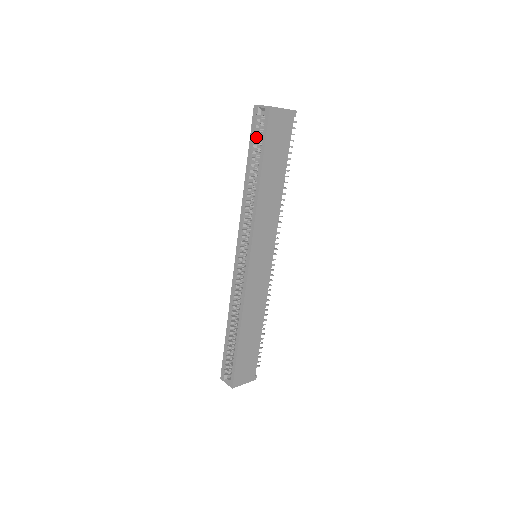
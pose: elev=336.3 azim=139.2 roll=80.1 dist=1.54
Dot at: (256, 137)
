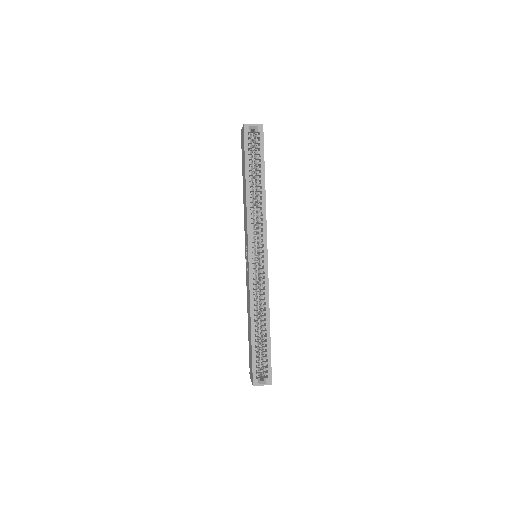
Dot at: (248, 151)
